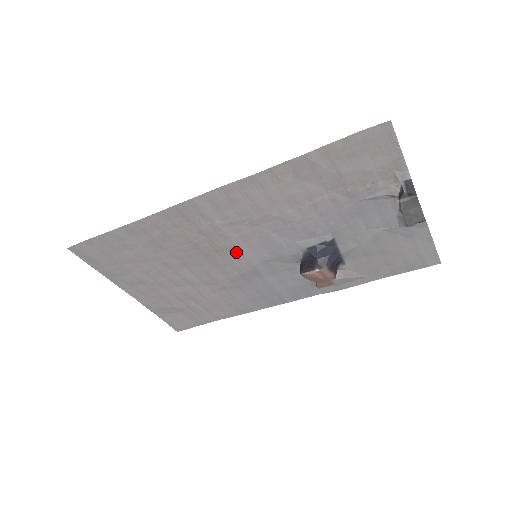
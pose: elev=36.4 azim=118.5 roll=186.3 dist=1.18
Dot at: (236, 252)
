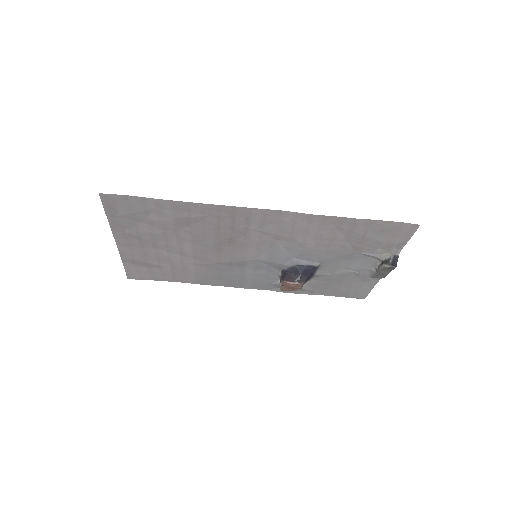
Dot at: (244, 248)
